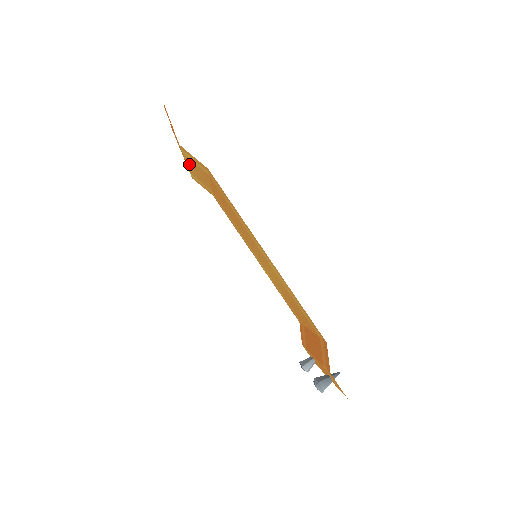
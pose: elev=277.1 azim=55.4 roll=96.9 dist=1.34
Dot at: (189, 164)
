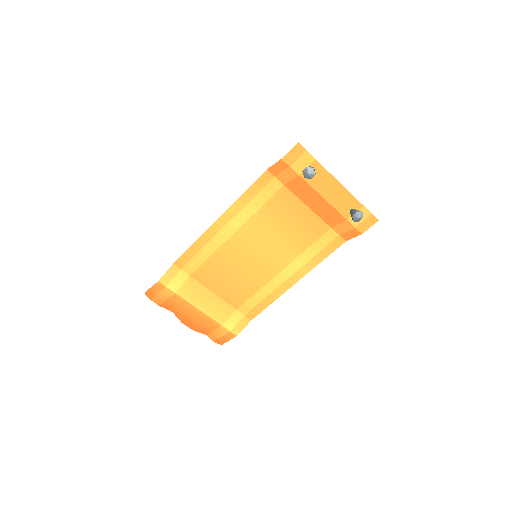
Dot at: (195, 303)
